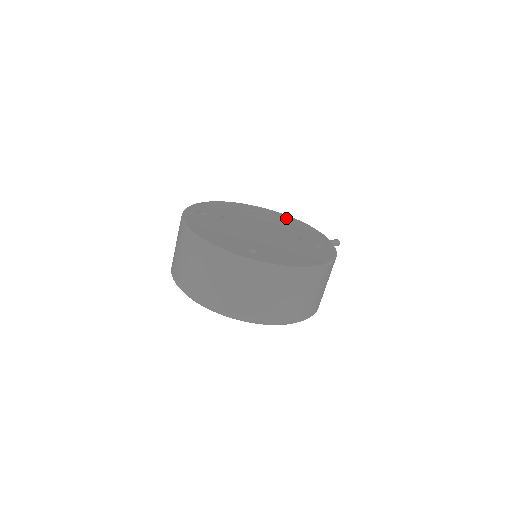
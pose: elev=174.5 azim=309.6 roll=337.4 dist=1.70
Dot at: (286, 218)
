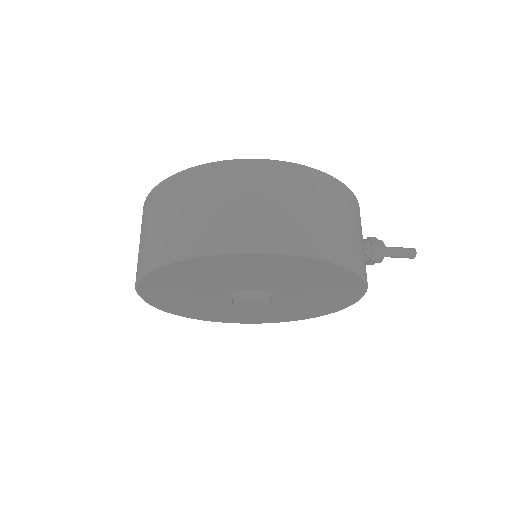
Dot at: occluded
